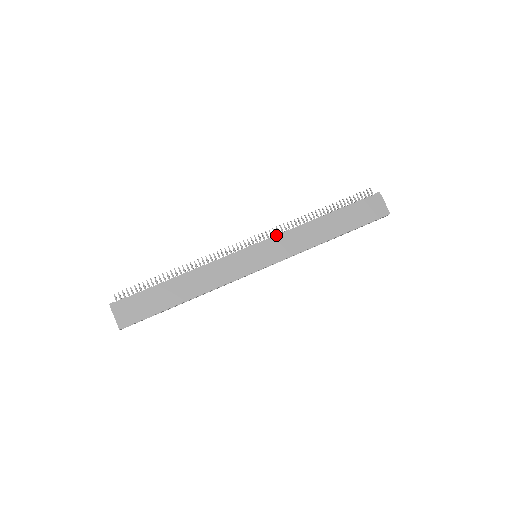
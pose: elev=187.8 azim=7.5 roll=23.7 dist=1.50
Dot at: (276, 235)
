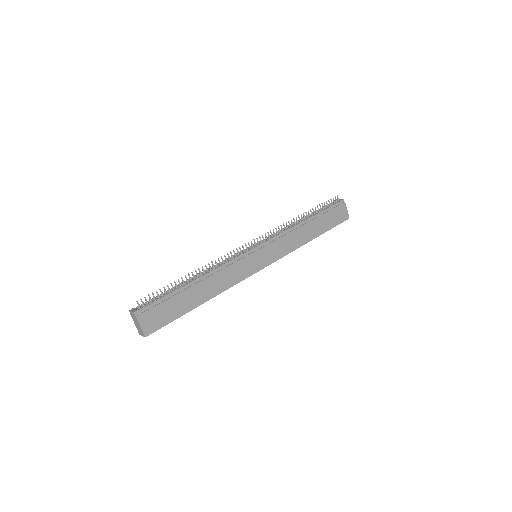
Dot at: (274, 237)
